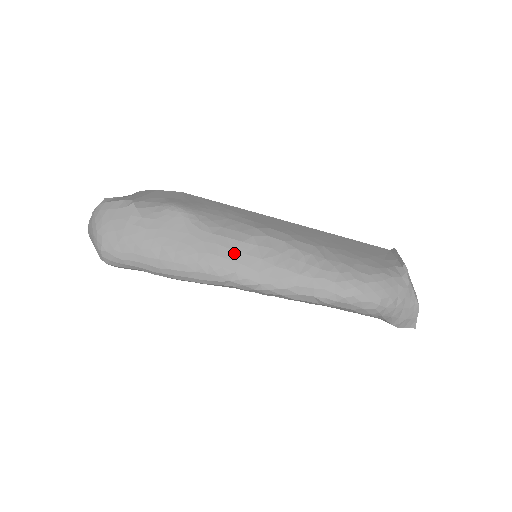
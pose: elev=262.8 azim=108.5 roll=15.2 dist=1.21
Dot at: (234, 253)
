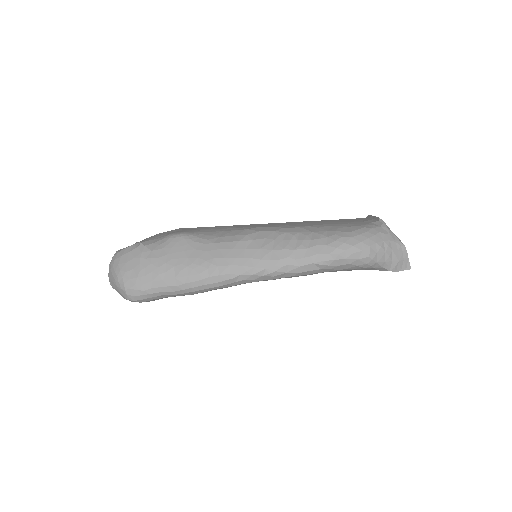
Dot at: (236, 251)
